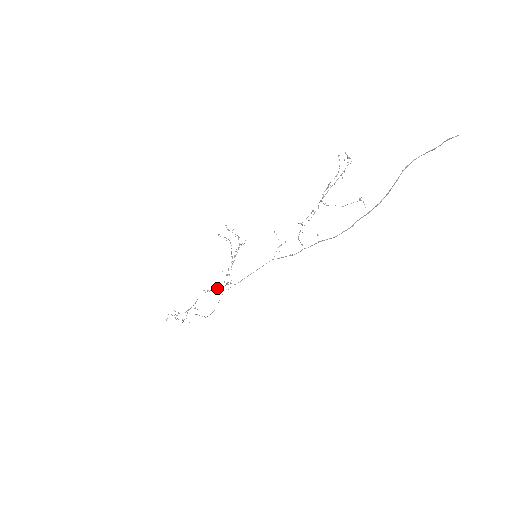
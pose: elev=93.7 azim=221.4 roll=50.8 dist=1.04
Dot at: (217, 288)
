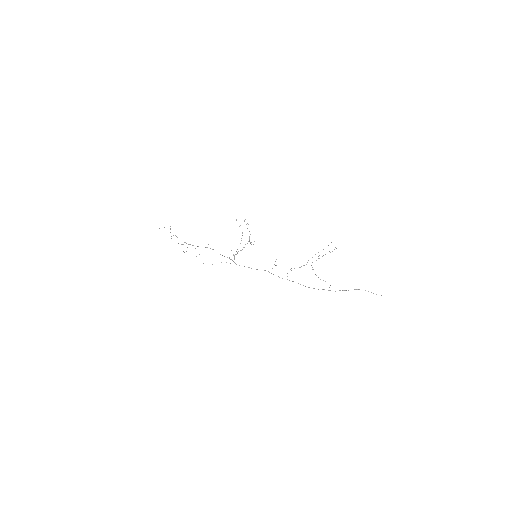
Dot at: occluded
